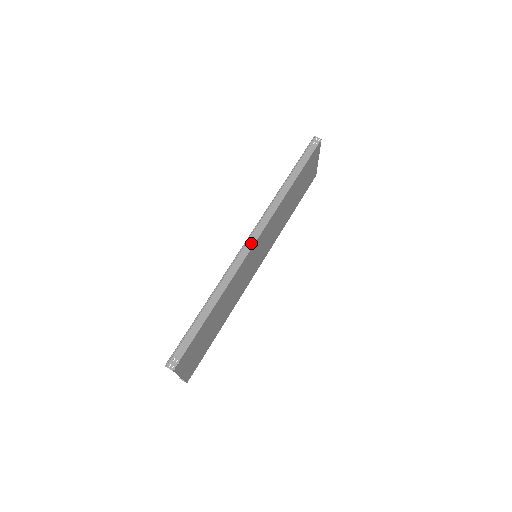
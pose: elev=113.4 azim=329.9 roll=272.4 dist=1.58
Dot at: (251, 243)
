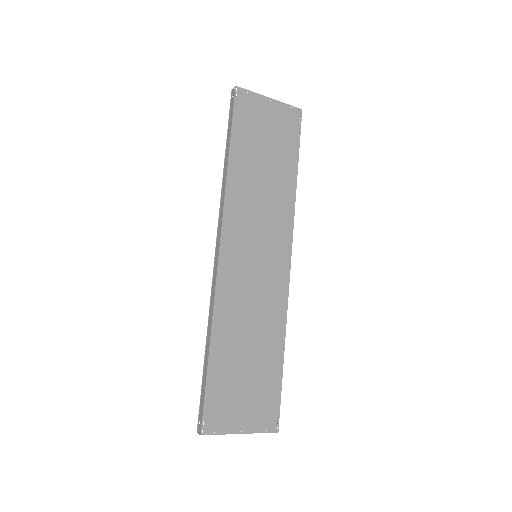
Dot at: (217, 254)
